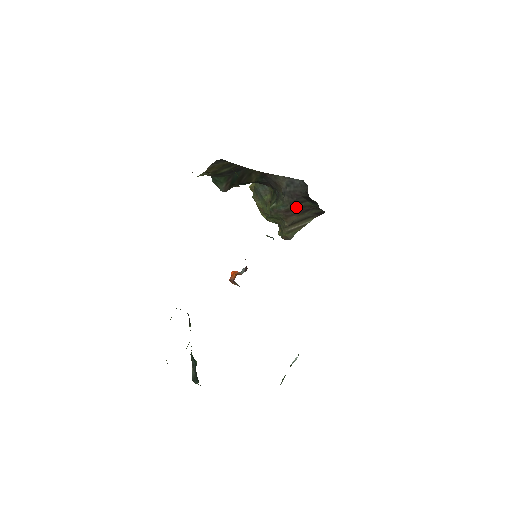
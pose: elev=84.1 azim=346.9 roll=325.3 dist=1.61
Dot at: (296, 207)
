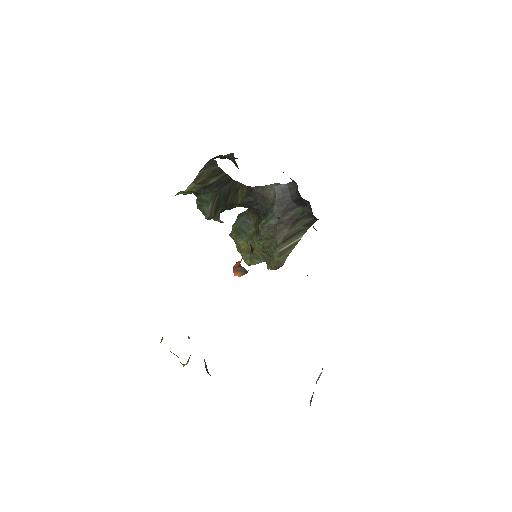
Dot at: (287, 217)
